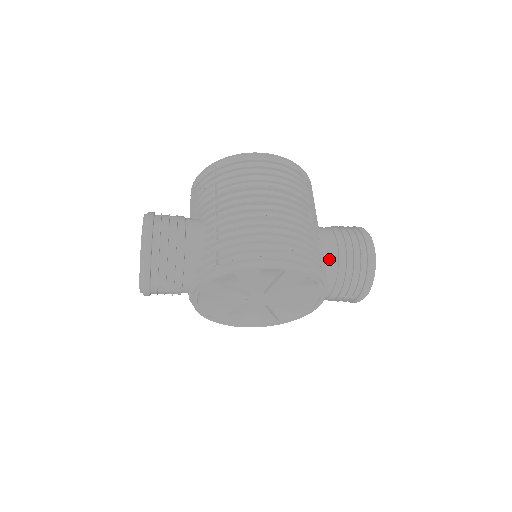
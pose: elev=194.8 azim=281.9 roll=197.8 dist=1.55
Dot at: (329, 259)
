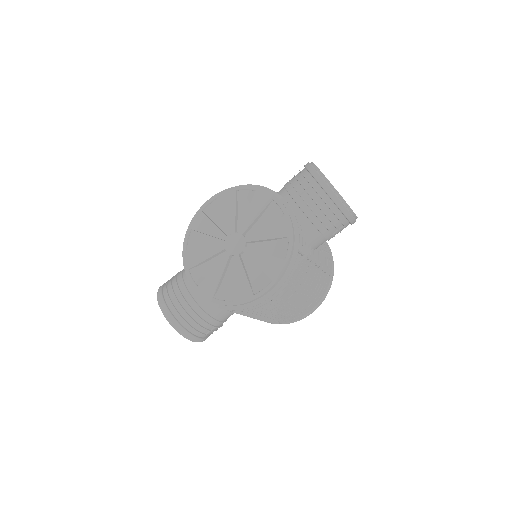
Dot at: occluded
